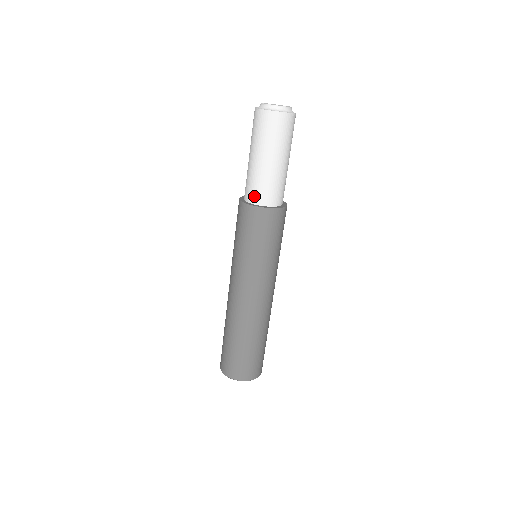
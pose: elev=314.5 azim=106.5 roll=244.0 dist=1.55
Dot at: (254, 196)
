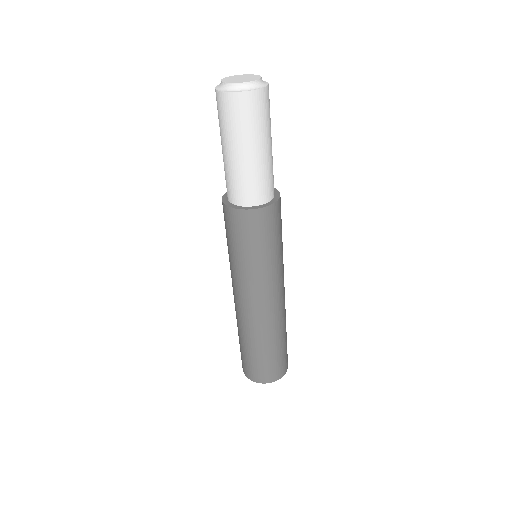
Dot at: (240, 197)
